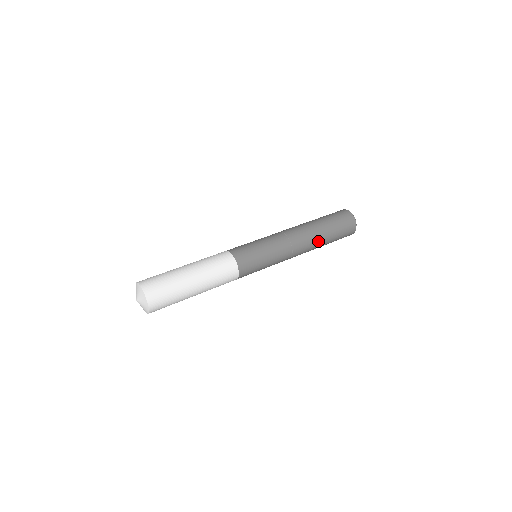
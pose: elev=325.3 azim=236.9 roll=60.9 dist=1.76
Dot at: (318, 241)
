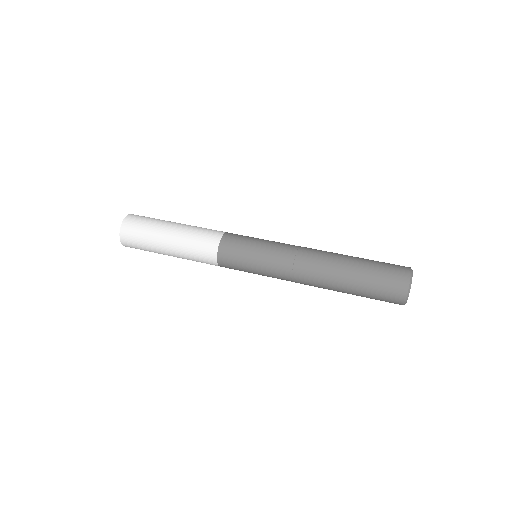
Dot at: (334, 283)
